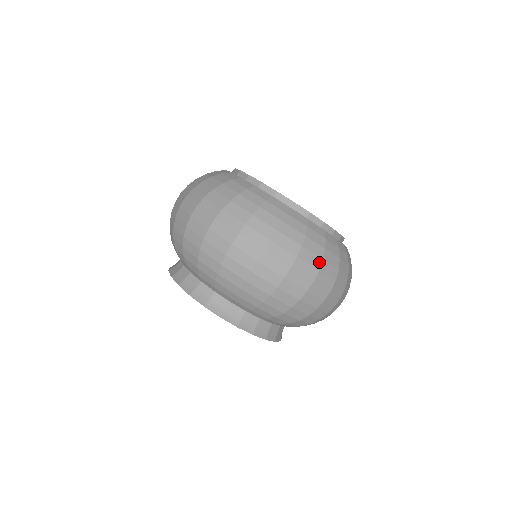
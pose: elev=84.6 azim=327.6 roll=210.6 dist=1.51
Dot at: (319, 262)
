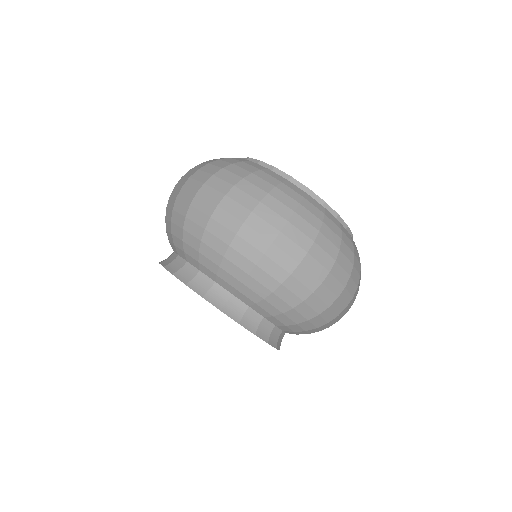
Dot at: (351, 267)
